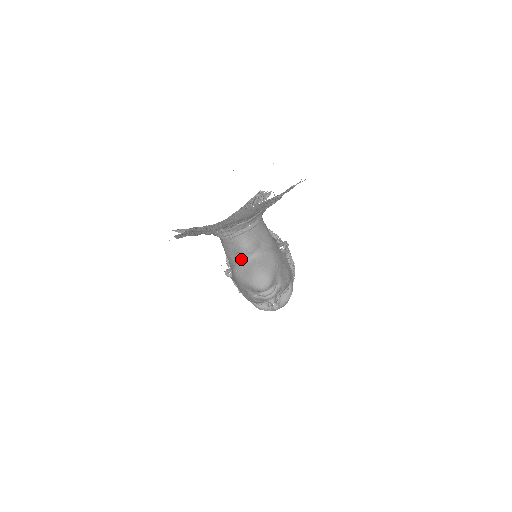
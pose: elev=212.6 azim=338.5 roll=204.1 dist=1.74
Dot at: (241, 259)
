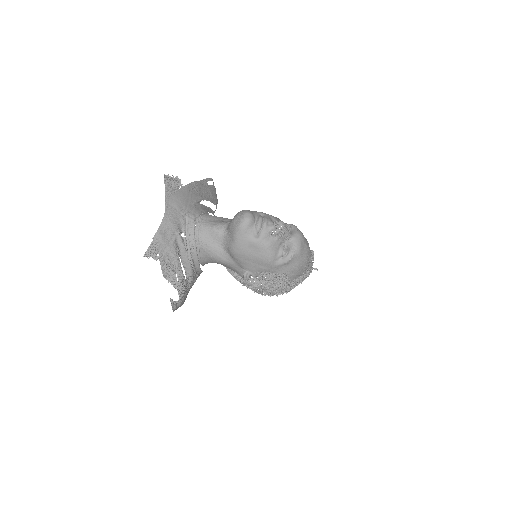
Dot at: (223, 238)
